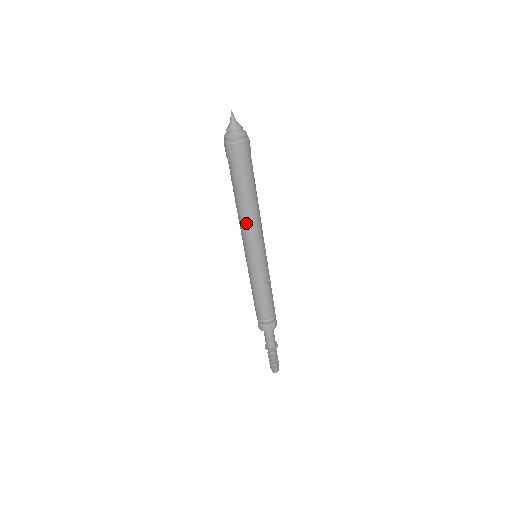
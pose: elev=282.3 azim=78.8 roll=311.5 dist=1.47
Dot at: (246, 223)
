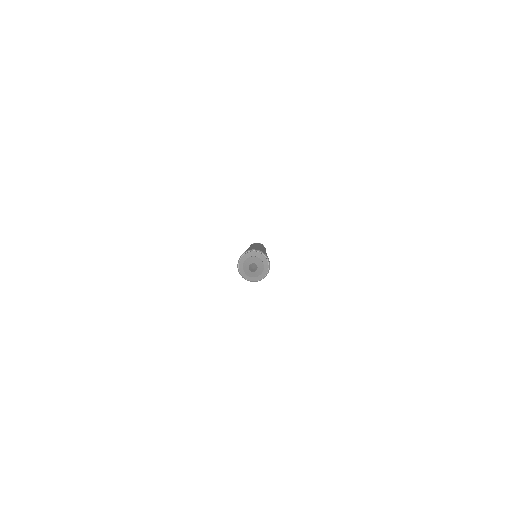
Dot at: occluded
